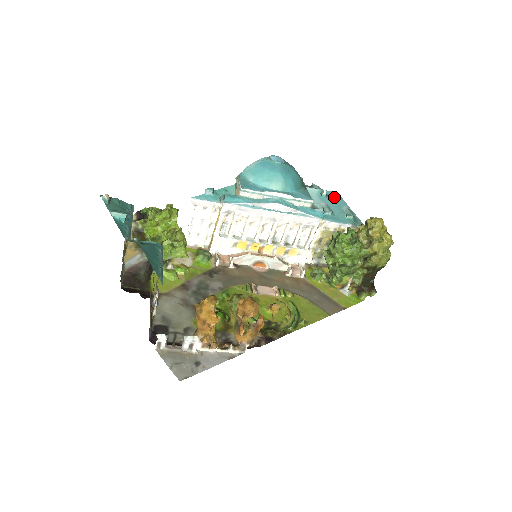
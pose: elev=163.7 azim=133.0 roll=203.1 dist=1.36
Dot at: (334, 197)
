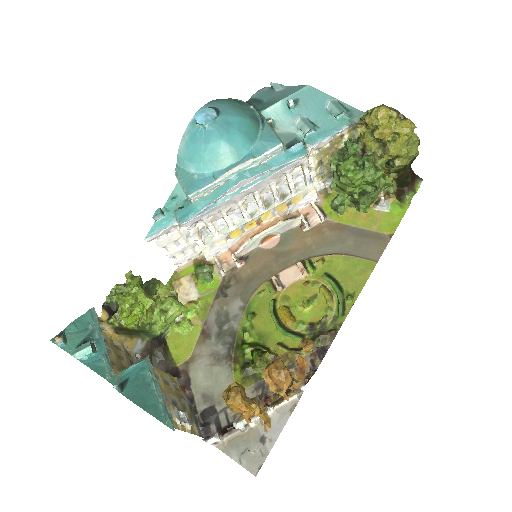
Dot at: (307, 97)
